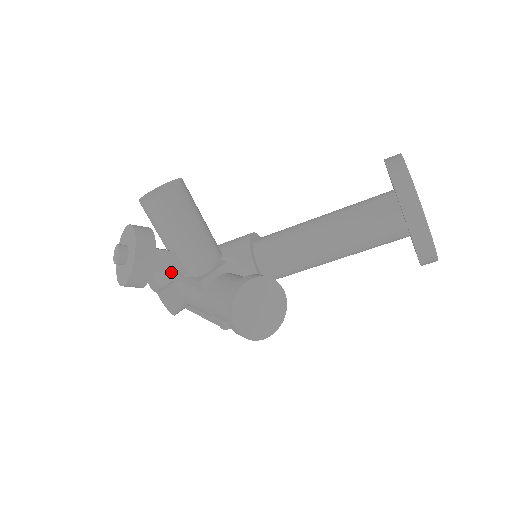
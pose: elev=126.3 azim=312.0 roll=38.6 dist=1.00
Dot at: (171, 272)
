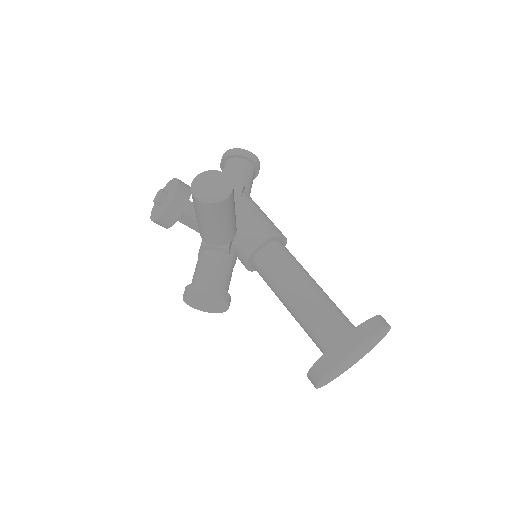
Dot at: occluded
